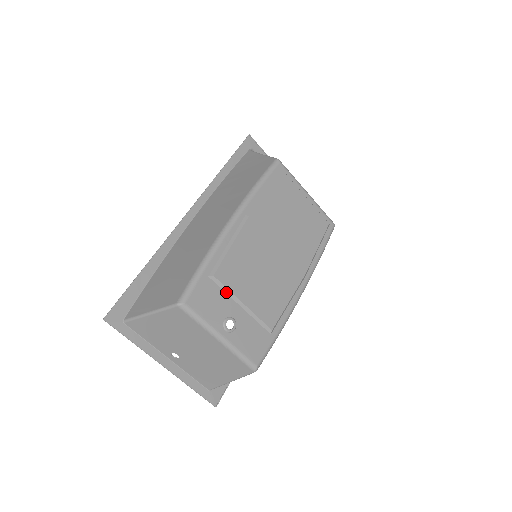
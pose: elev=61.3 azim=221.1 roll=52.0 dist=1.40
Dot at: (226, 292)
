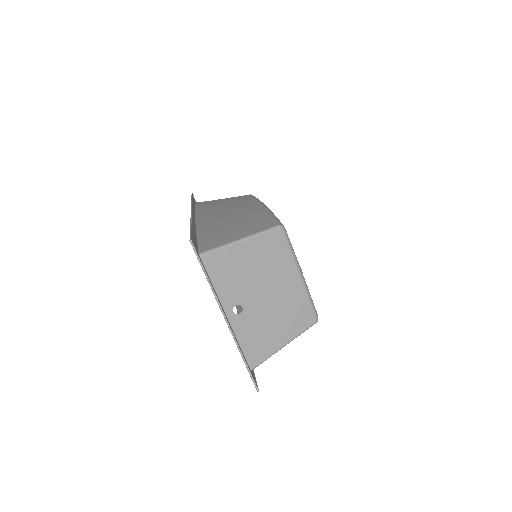
Dot at: occluded
